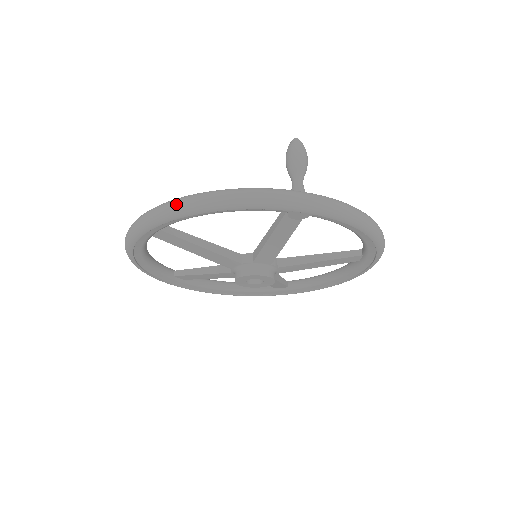
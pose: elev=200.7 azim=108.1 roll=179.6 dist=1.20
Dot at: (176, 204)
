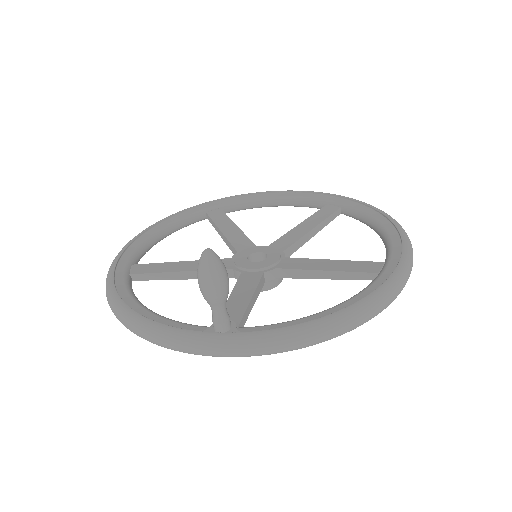
Dot at: occluded
